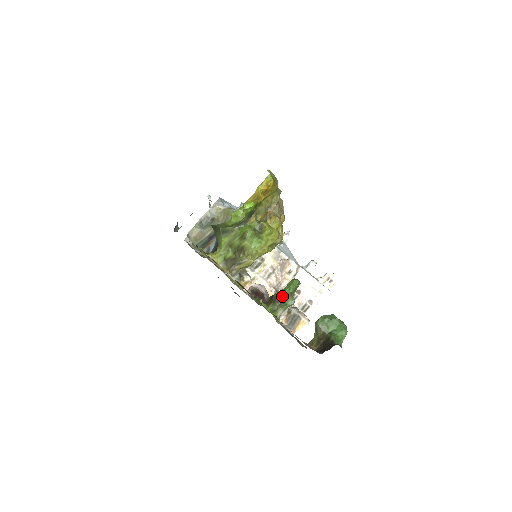
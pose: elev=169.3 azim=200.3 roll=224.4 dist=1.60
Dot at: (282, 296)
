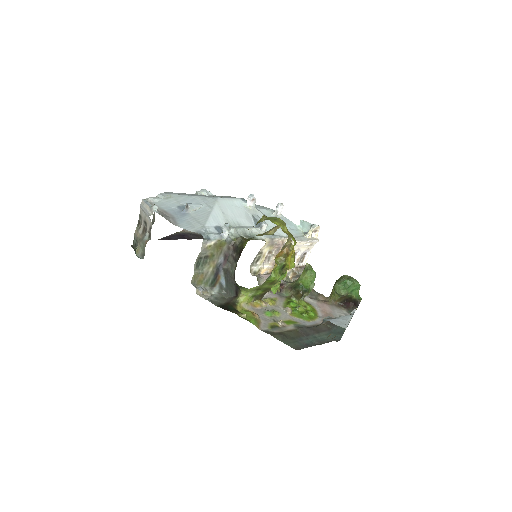
Dot at: (307, 289)
